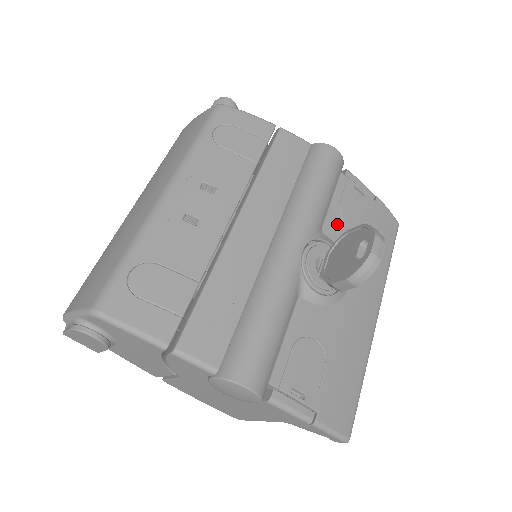
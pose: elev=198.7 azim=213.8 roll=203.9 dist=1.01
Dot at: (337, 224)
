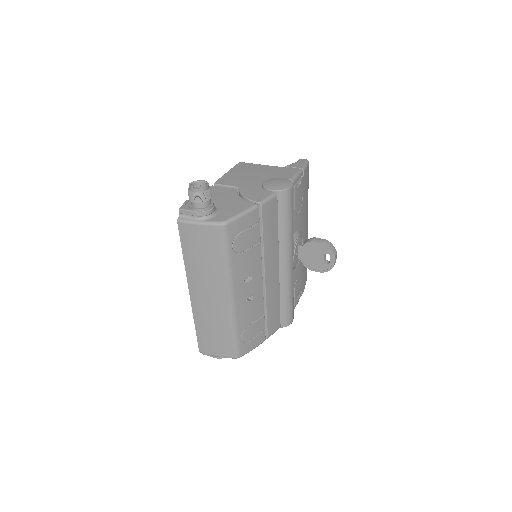
Dot at: (295, 221)
